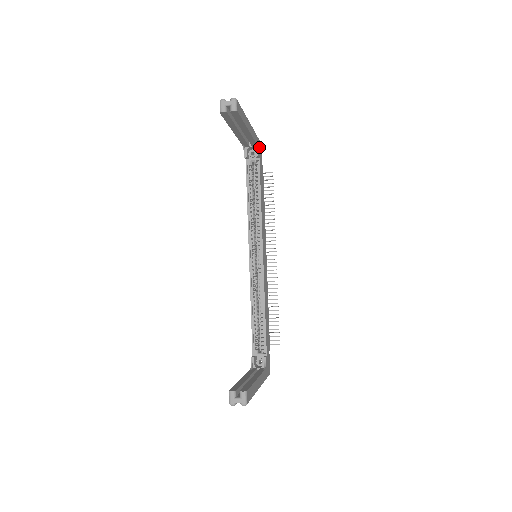
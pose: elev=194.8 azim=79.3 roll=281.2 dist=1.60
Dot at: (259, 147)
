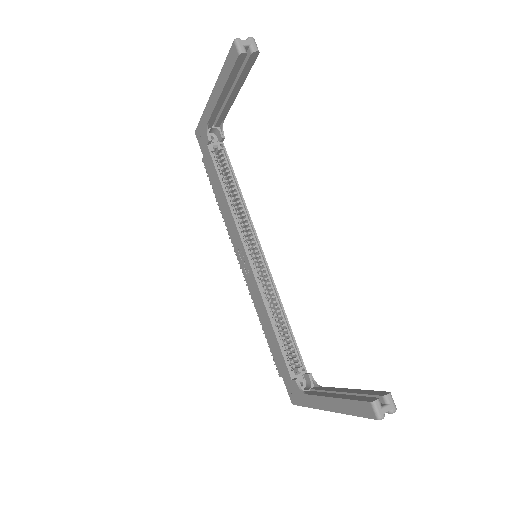
Dot at: occluded
